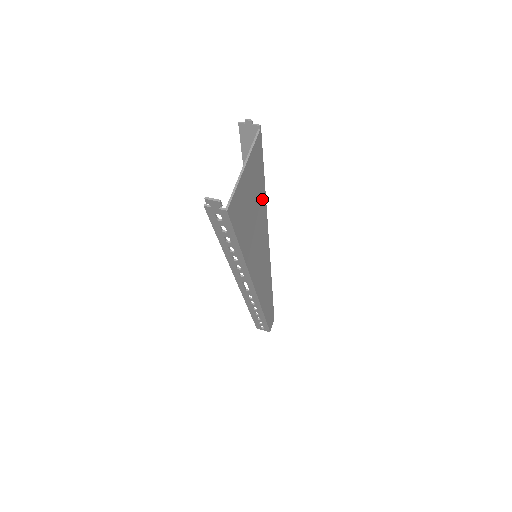
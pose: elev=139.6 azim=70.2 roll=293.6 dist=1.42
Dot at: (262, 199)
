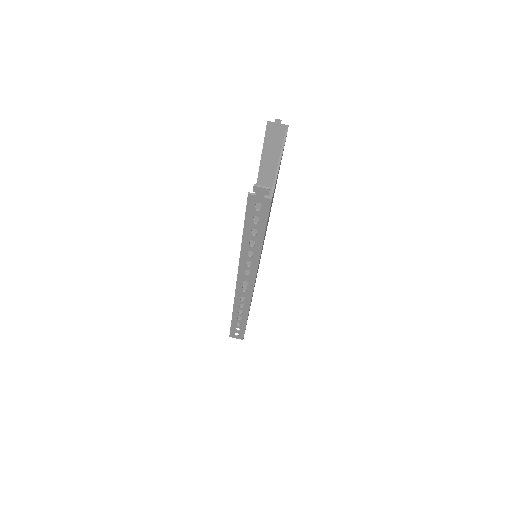
Dot at: occluded
